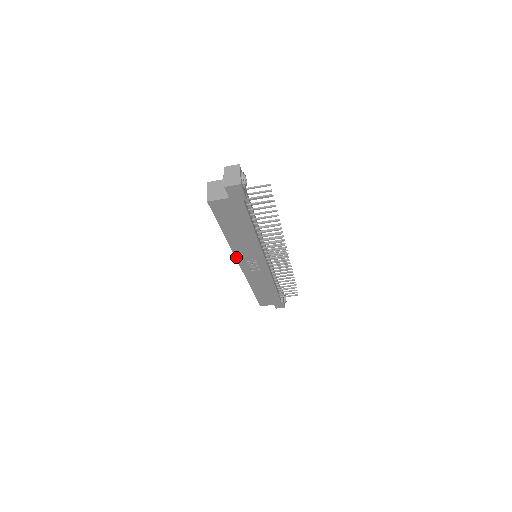
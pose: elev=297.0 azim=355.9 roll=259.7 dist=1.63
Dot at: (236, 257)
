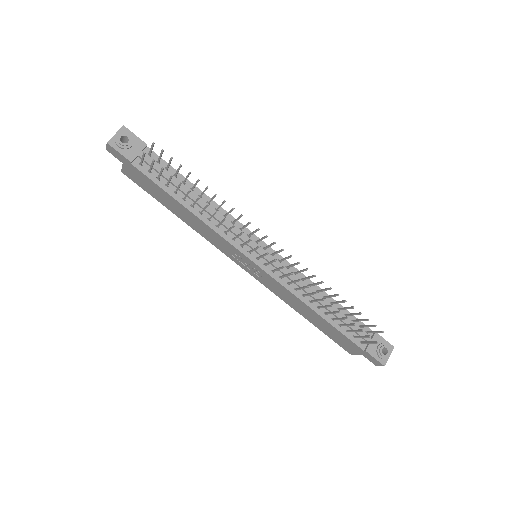
Dot at: (223, 252)
